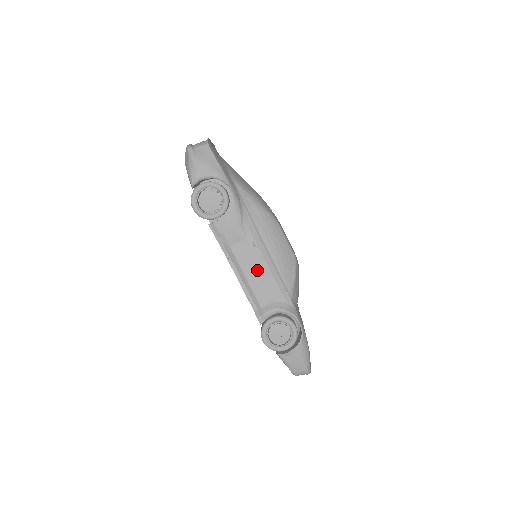
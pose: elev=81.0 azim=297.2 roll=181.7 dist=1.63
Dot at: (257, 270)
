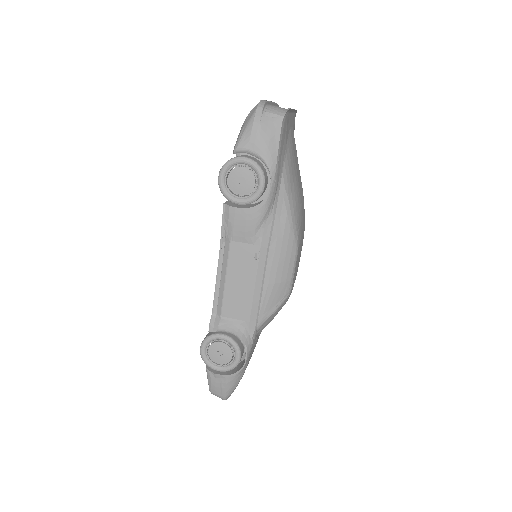
Dot at: (241, 281)
